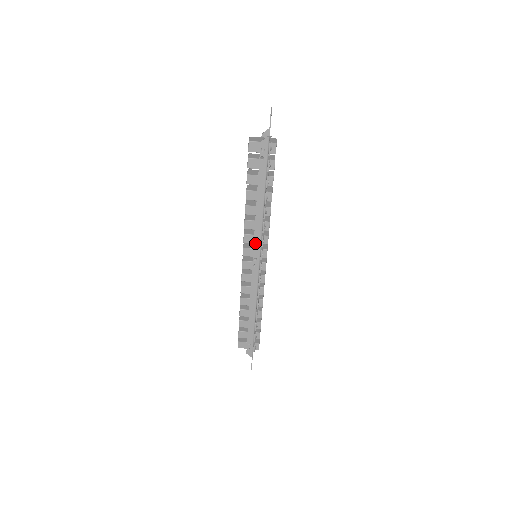
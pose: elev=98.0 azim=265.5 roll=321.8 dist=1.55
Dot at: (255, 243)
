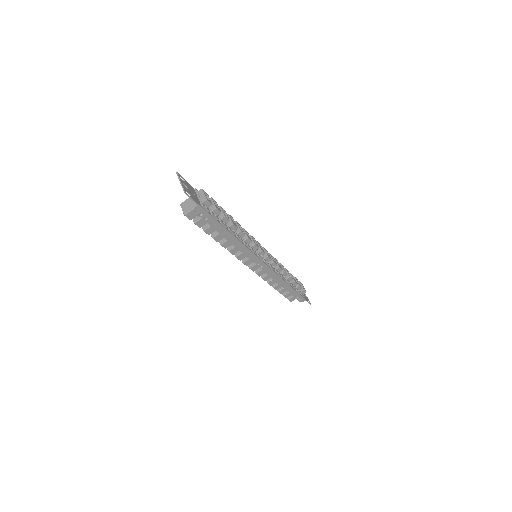
Dot at: (250, 258)
